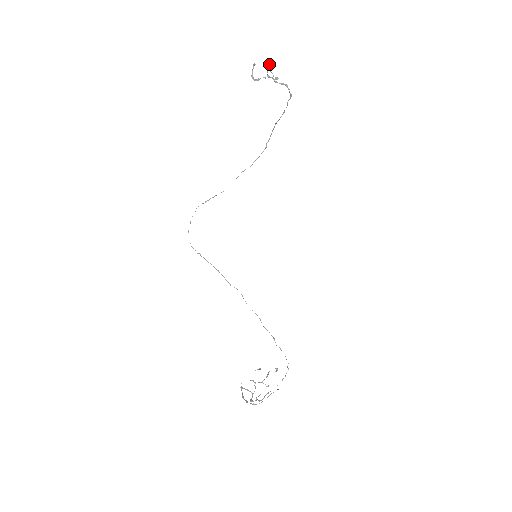
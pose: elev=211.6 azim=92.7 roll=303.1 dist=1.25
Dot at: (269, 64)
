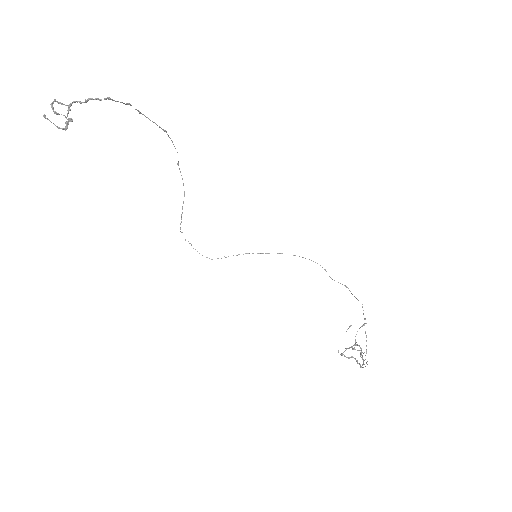
Dot at: occluded
